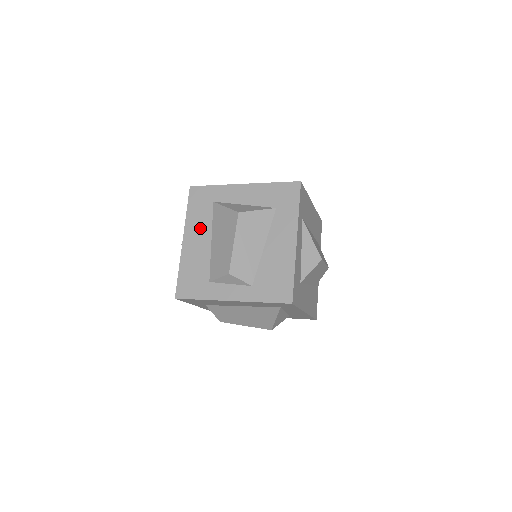
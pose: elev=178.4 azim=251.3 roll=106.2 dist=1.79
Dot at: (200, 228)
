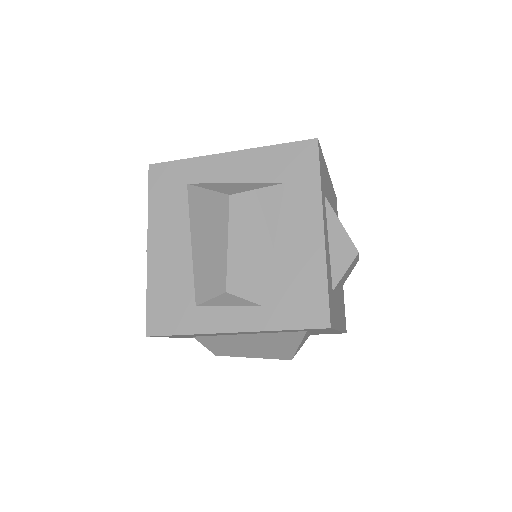
Dot at: (171, 225)
